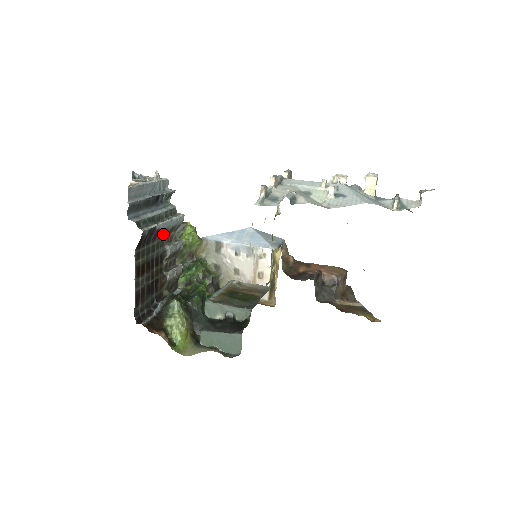
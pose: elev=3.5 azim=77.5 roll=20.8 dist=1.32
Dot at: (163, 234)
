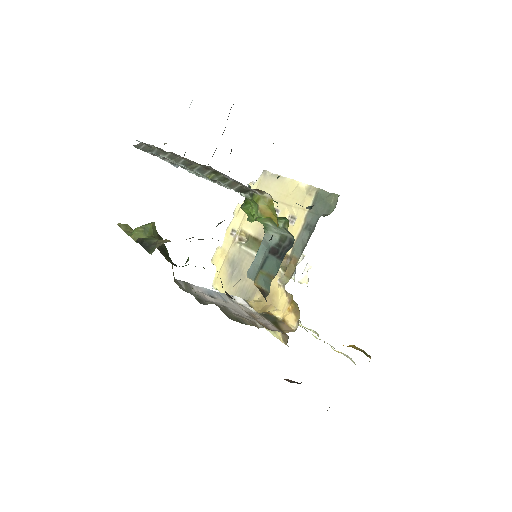
Dot at: occluded
